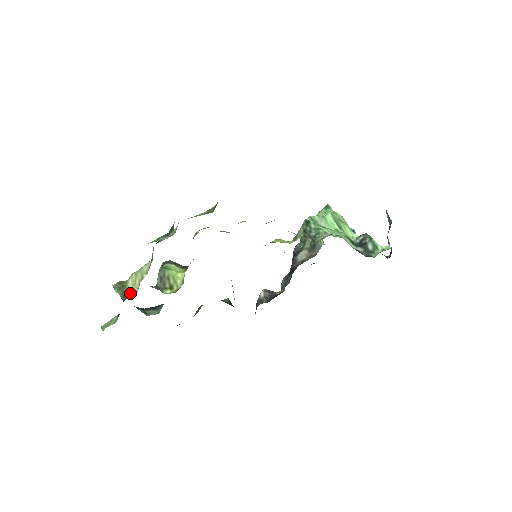
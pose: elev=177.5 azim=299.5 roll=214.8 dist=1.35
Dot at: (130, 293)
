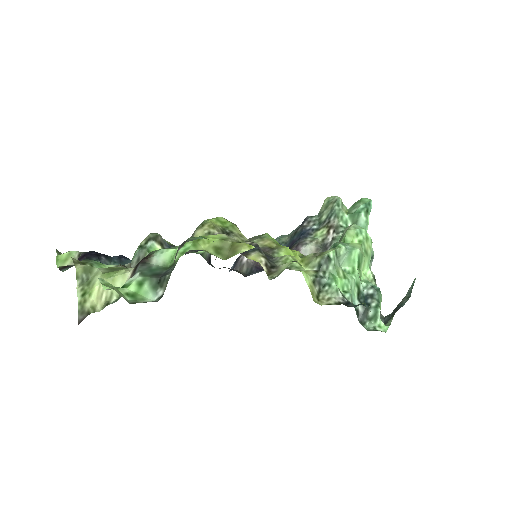
Dot at: (90, 310)
